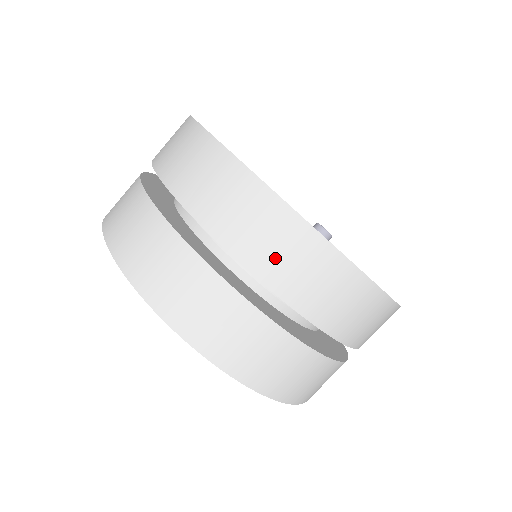
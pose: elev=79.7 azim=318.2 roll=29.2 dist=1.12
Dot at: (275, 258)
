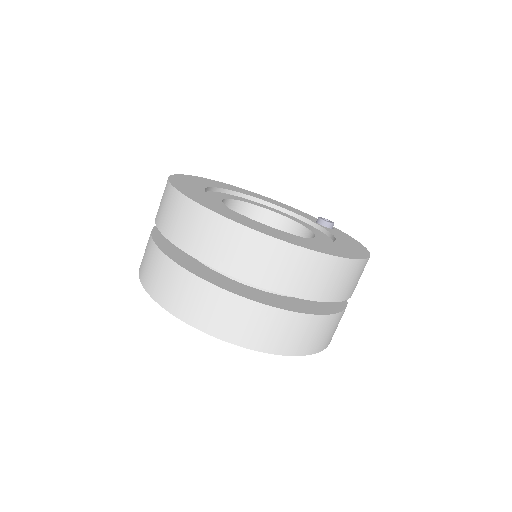
Dot at: (213, 247)
